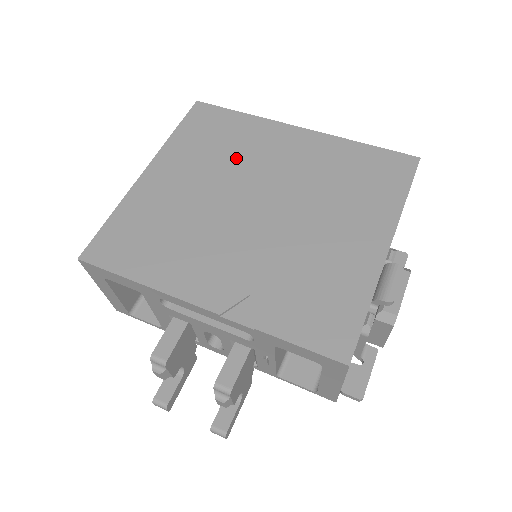
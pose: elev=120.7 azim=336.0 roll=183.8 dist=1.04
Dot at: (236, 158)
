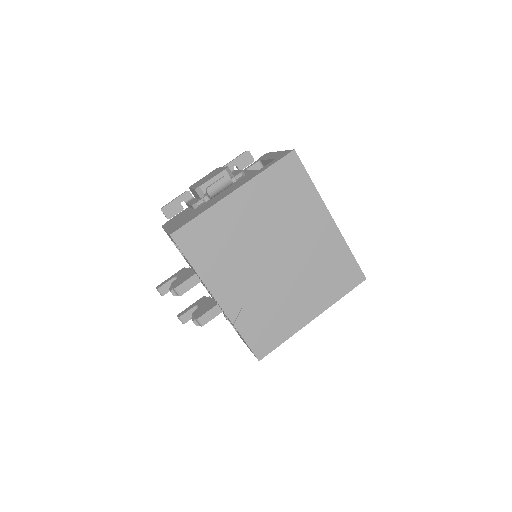
Dot at: (287, 217)
